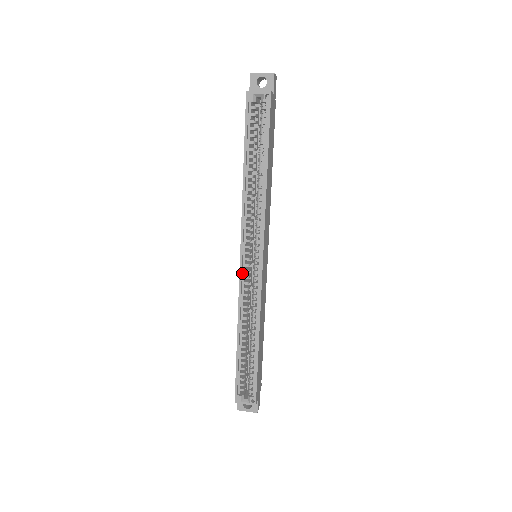
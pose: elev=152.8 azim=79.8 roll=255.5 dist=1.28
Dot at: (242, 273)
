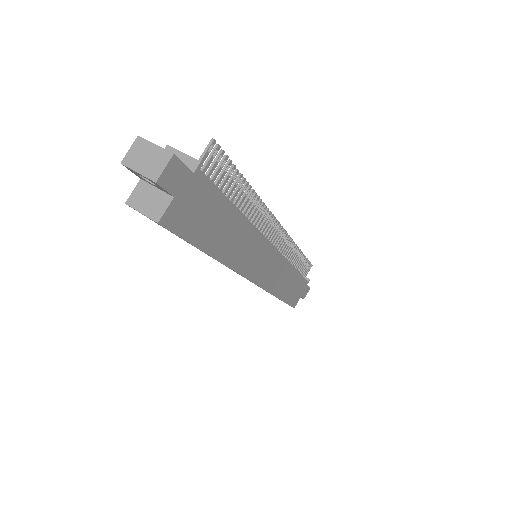
Dot at: occluded
